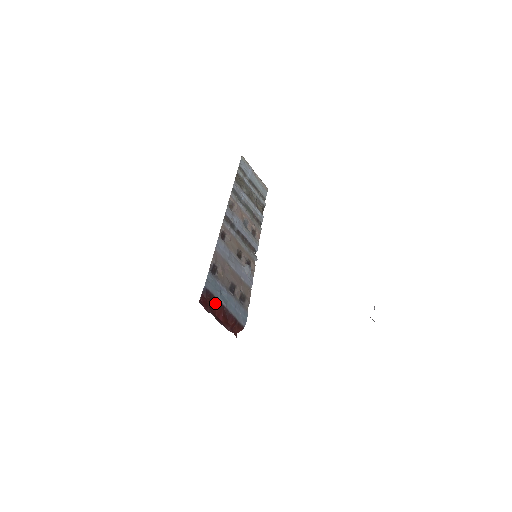
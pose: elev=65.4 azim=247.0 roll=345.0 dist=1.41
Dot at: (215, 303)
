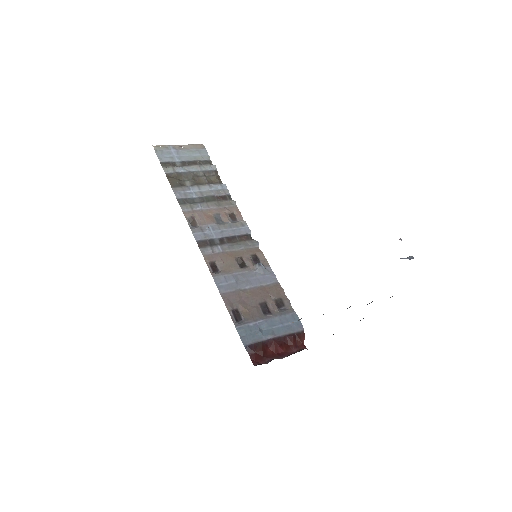
Dot at: (265, 346)
